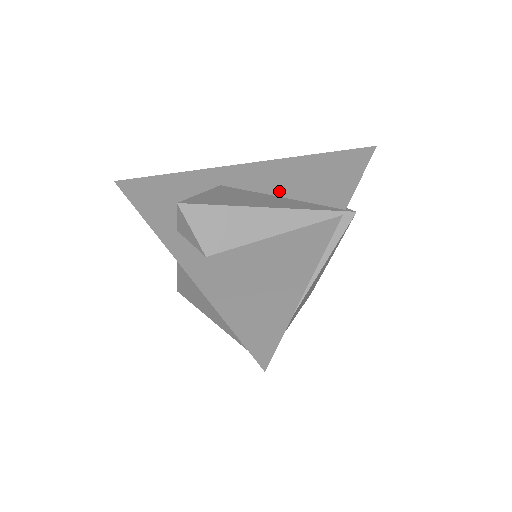
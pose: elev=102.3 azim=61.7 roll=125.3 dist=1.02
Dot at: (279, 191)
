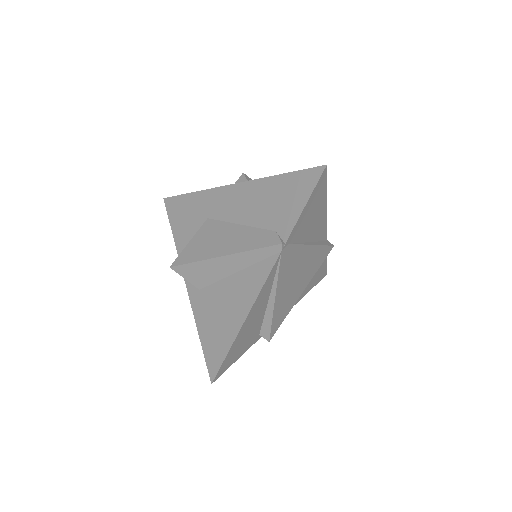
Dot at: occluded
